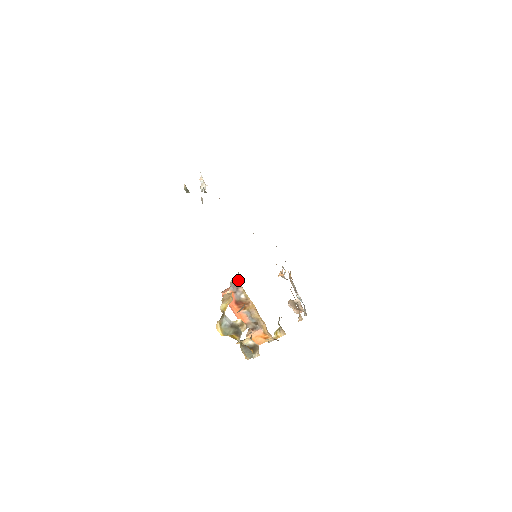
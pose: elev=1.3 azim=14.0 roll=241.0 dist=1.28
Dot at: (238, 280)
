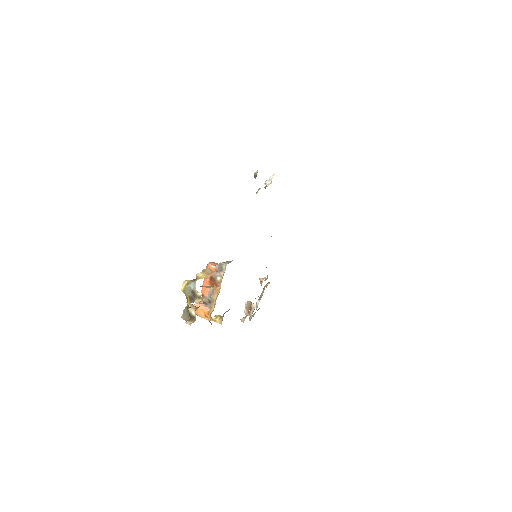
Dot at: occluded
